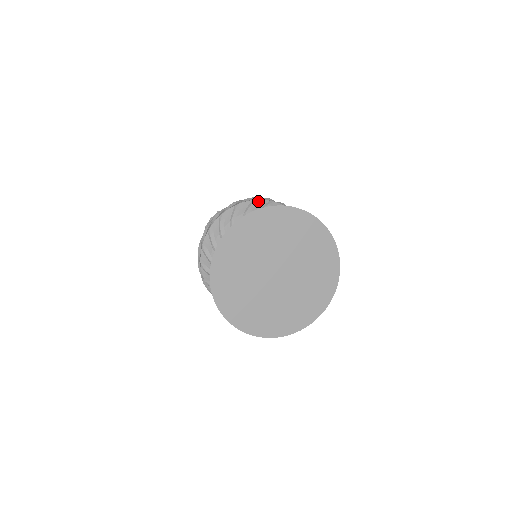
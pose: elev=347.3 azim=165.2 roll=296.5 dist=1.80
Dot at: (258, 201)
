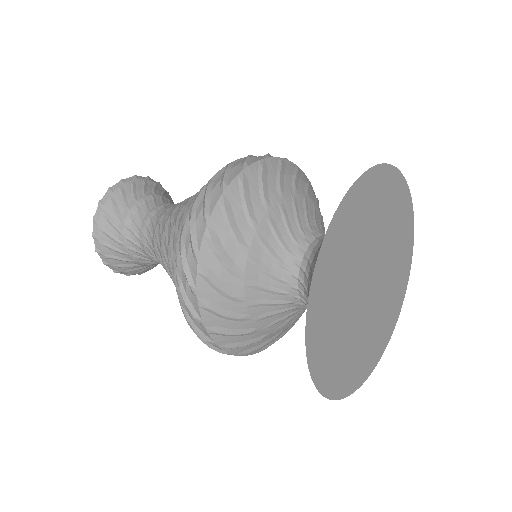
Dot at: (312, 187)
